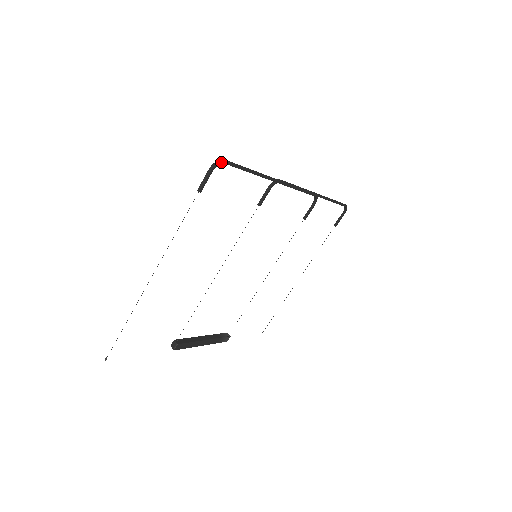
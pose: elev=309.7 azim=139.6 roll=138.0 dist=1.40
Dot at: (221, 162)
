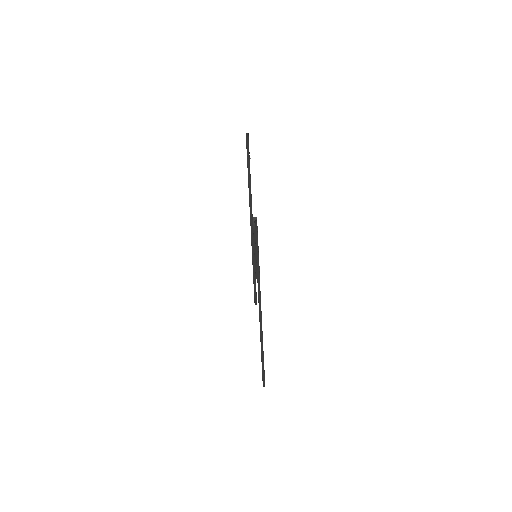
Dot at: occluded
